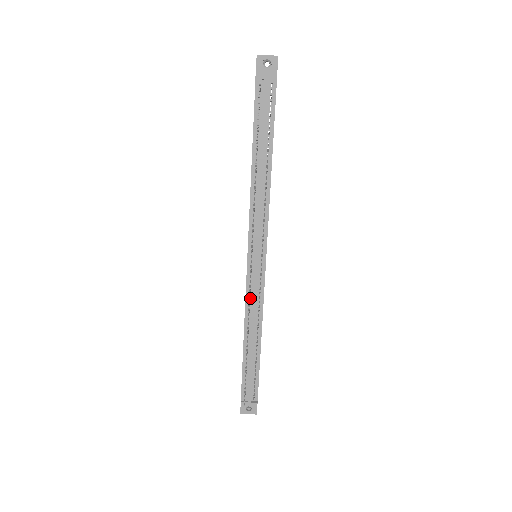
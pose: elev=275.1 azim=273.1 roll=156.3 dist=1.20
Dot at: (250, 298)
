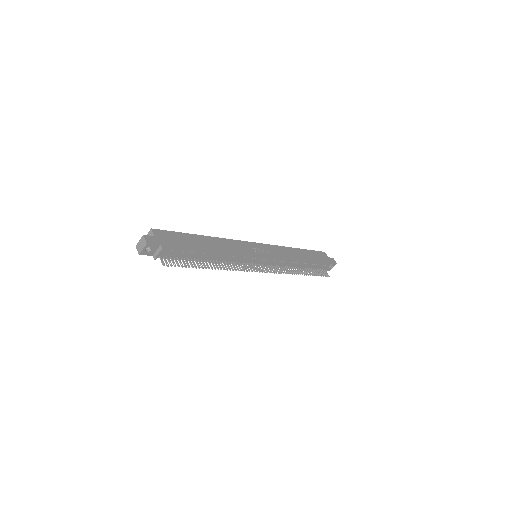
Dot at: (277, 266)
